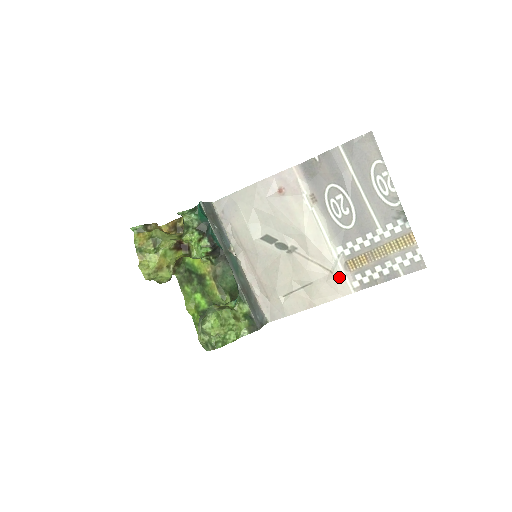
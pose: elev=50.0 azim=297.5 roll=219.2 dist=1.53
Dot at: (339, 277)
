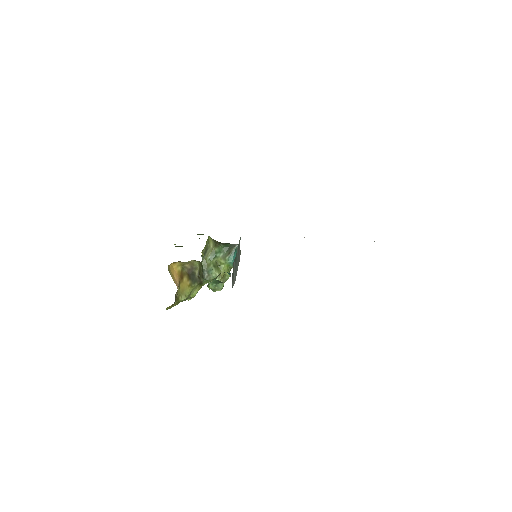
Dot at: occluded
